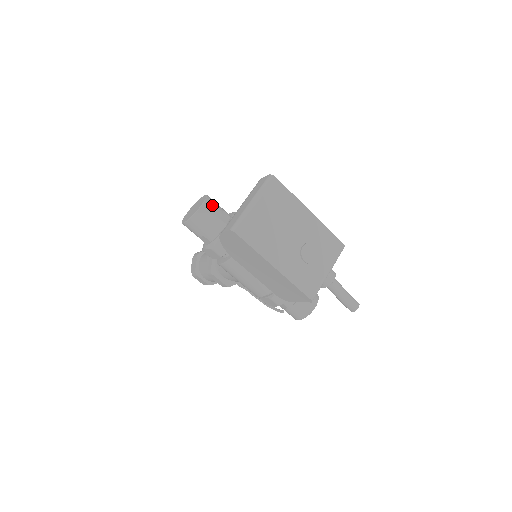
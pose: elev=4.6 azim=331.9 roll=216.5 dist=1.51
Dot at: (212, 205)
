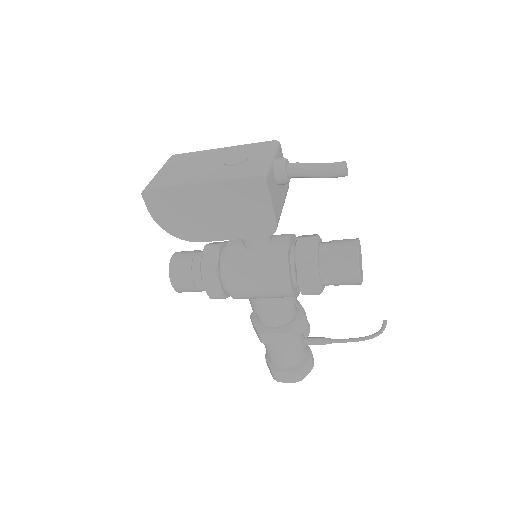
Dot at: (184, 252)
